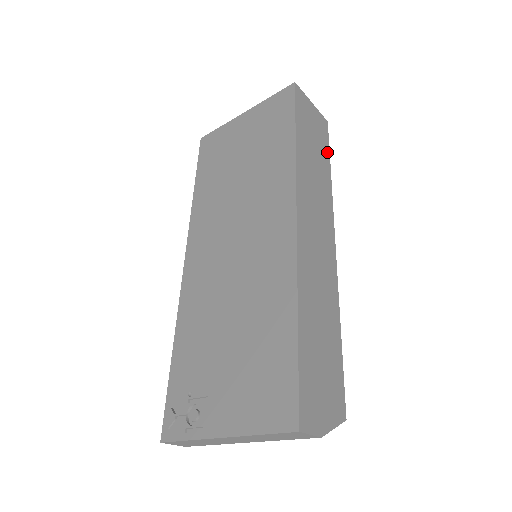
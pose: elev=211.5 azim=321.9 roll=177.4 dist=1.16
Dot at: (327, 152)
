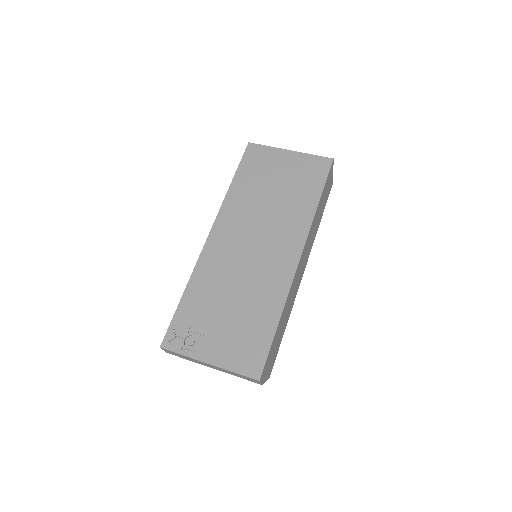
Dot at: (324, 208)
